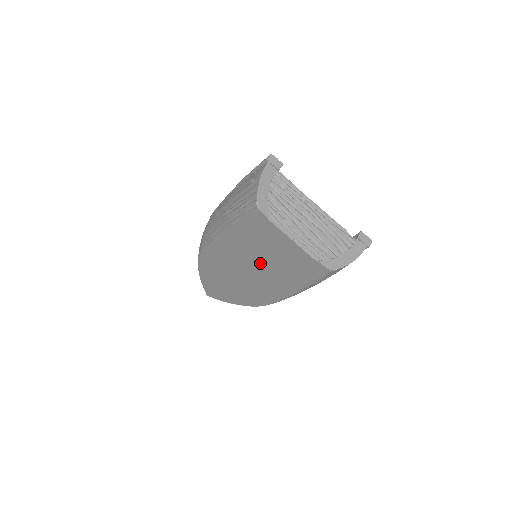
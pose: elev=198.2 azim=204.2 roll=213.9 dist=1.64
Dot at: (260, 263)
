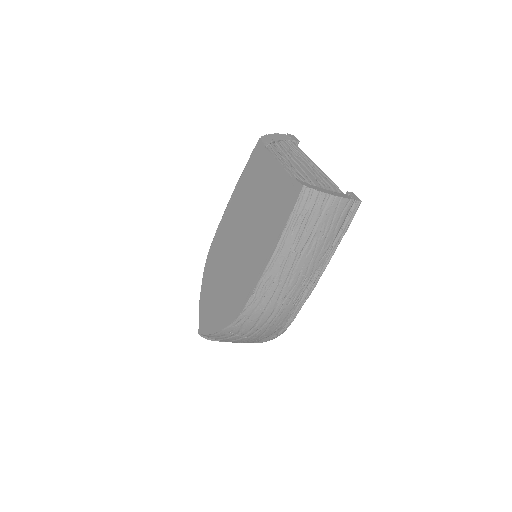
Dot at: (250, 224)
